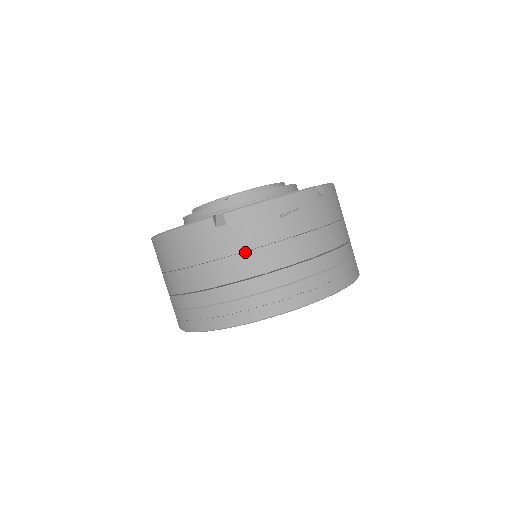
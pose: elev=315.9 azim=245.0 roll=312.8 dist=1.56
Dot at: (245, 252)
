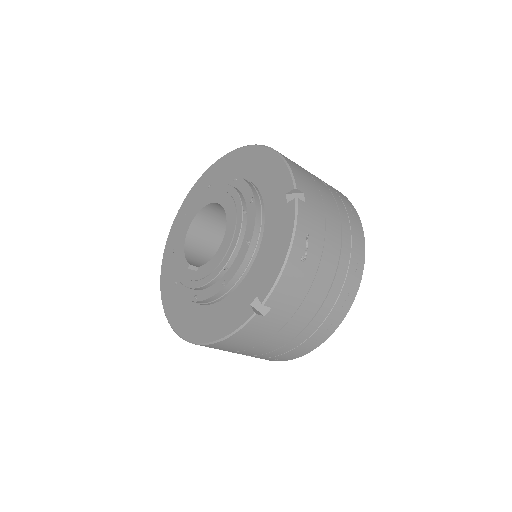
Dot at: (299, 307)
